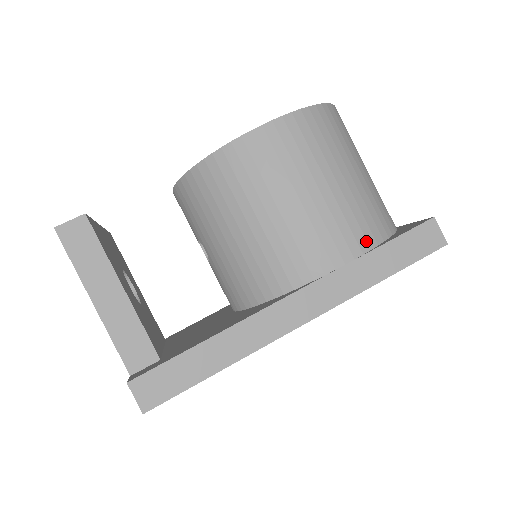
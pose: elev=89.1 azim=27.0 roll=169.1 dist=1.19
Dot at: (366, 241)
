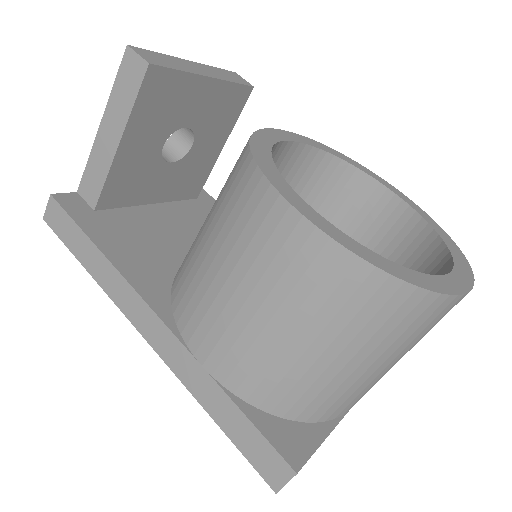
Dot at: (238, 386)
